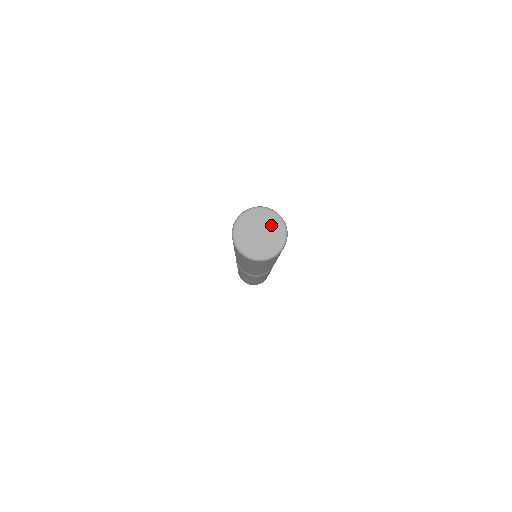
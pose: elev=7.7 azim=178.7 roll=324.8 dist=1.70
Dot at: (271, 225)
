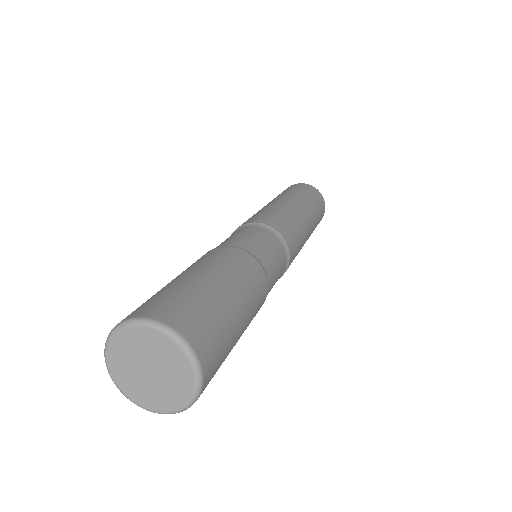
Dot at: (148, 347)
